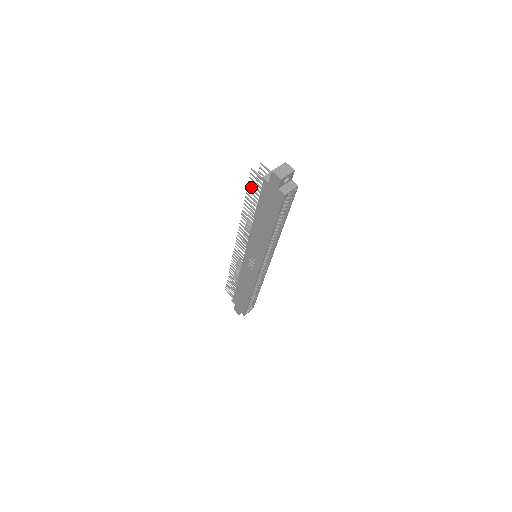
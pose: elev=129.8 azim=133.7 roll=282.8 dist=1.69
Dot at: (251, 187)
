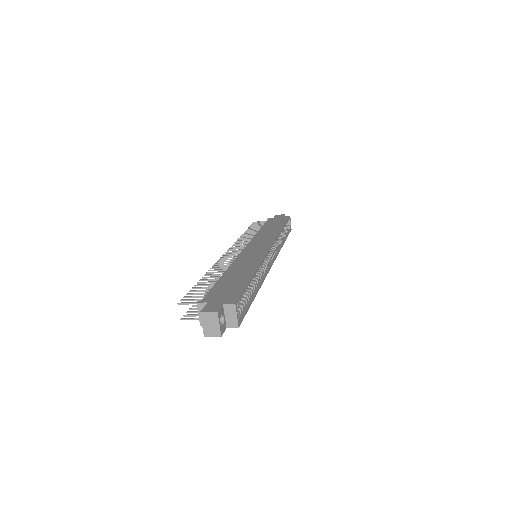
Dot at: (196, 305)
